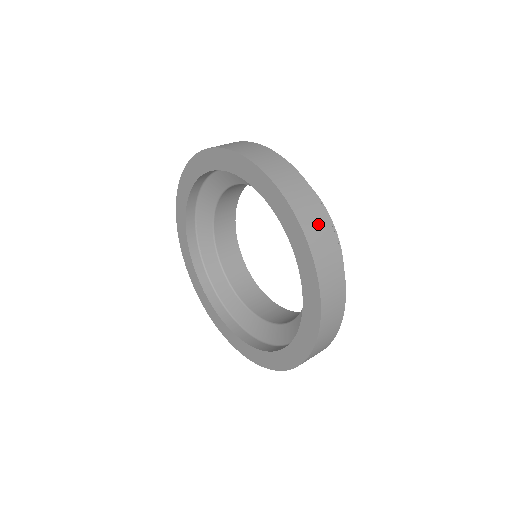
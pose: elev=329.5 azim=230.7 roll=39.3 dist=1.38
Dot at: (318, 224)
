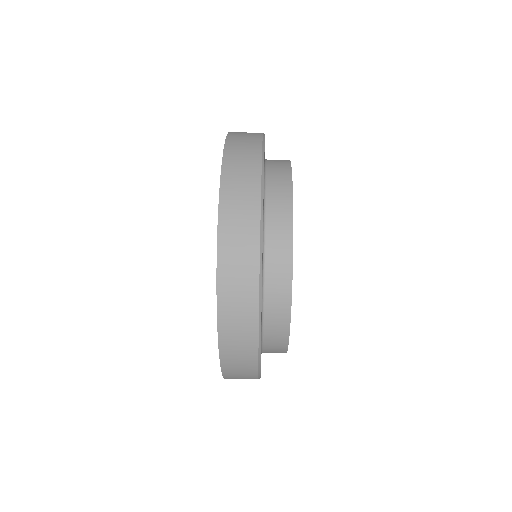
Dot at: (243, 179)
